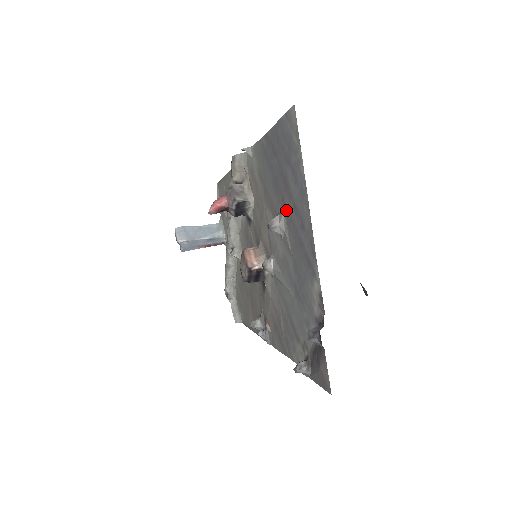
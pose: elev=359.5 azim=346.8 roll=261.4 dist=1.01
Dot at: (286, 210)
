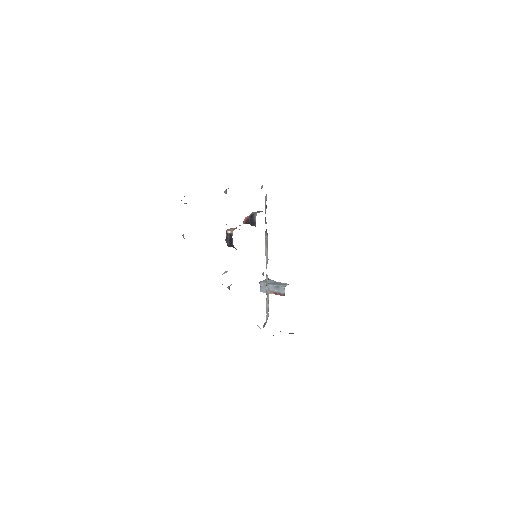
Dot at: occluded
